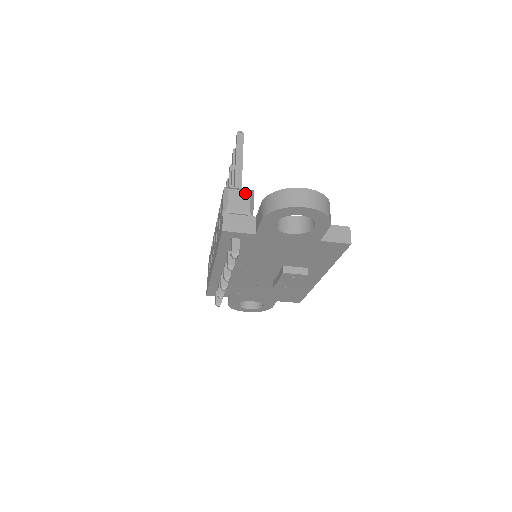
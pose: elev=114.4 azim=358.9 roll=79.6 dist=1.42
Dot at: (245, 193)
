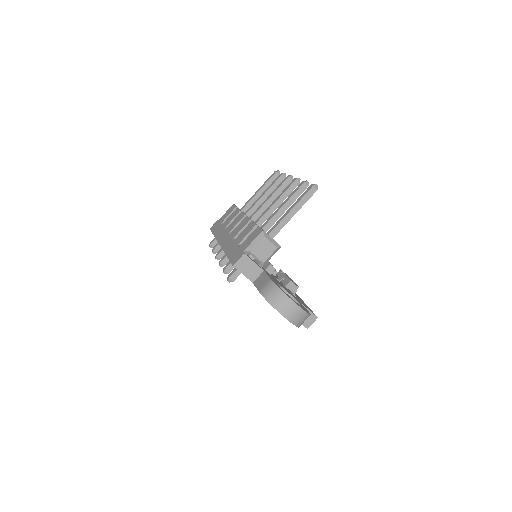
Dot at: (272, 247)
